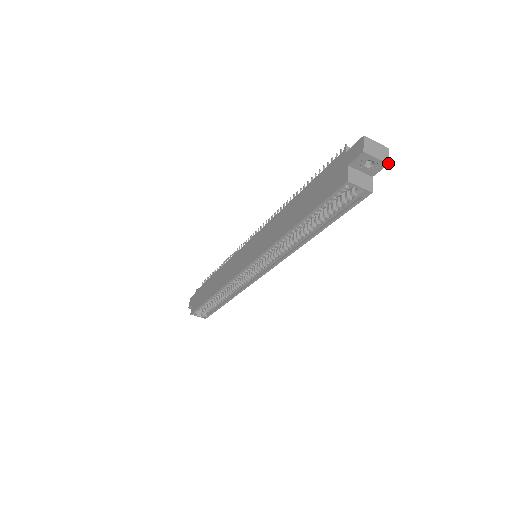
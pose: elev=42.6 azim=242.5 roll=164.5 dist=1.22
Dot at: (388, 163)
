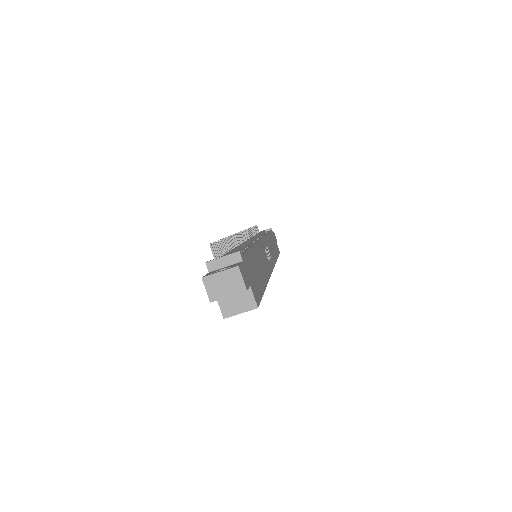
Dot at: (245, 290)
